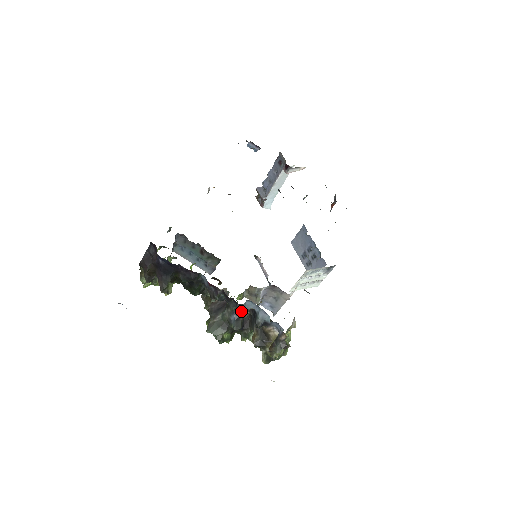
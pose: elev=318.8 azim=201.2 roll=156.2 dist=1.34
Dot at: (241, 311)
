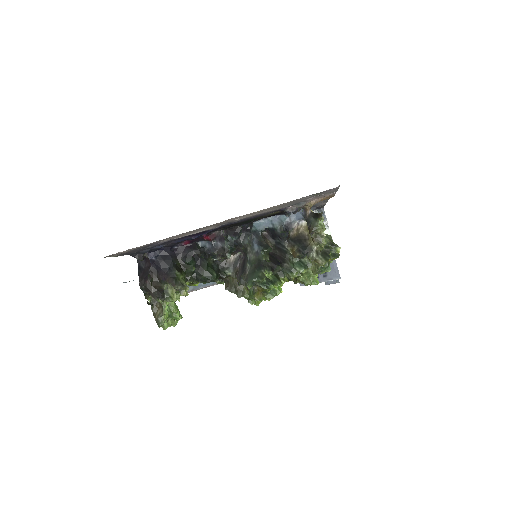
Dot at: (257, 236)
